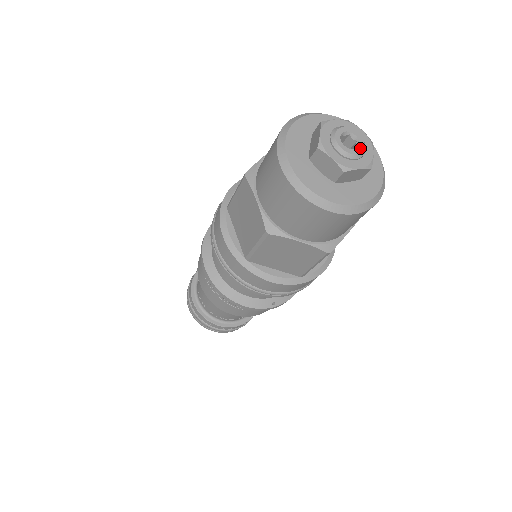
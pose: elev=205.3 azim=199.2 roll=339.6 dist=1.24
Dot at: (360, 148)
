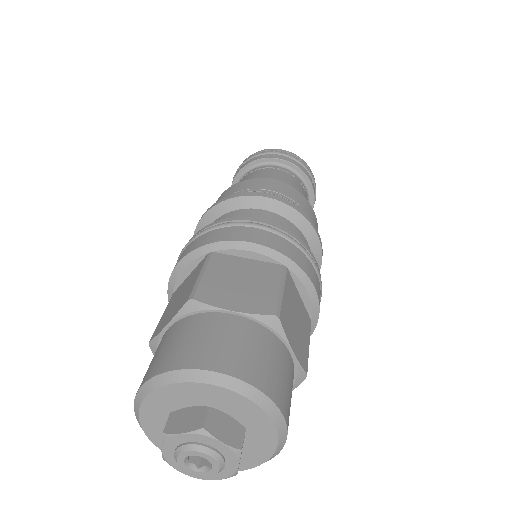
Dot at: (213, 471)
